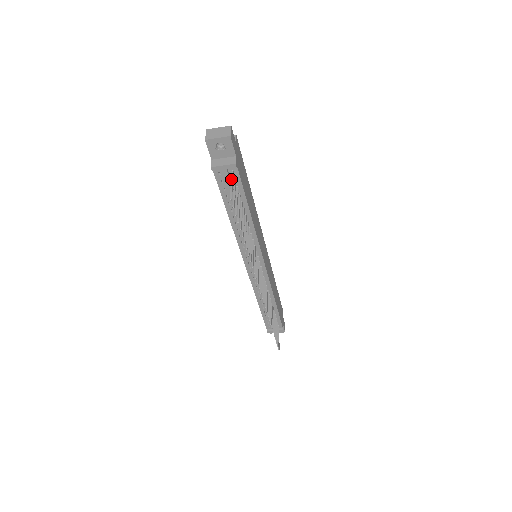
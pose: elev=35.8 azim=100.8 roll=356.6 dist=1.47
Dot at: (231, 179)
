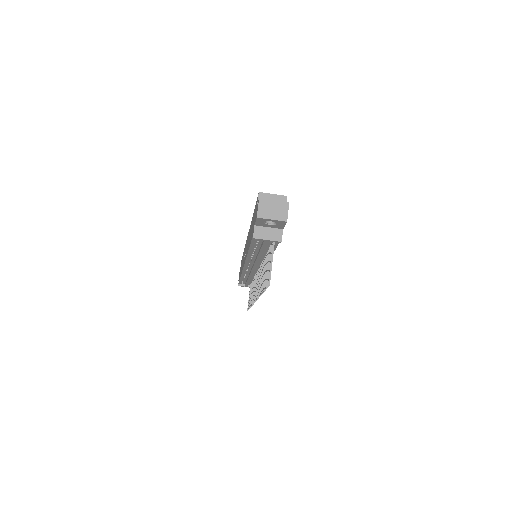
Dot at: (271, 253)
